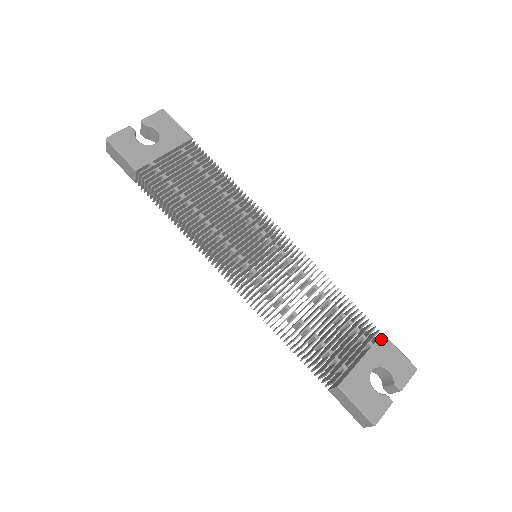
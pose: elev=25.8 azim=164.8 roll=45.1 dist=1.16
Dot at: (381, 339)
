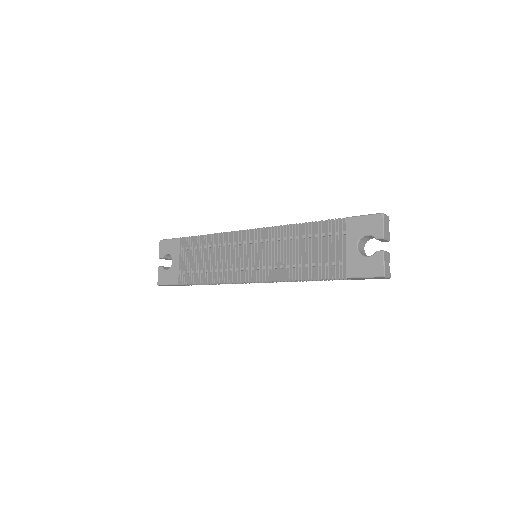
Dot at: (347, 222)
